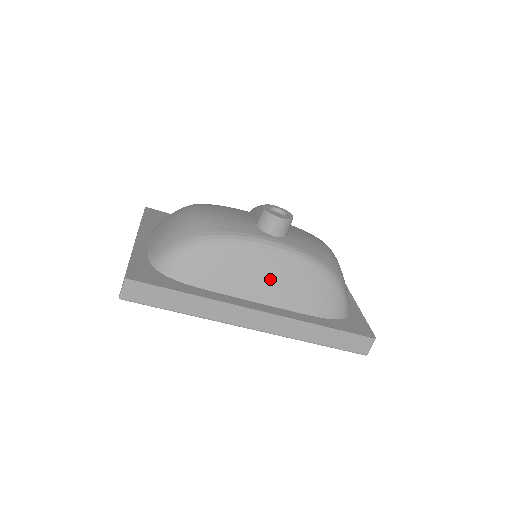
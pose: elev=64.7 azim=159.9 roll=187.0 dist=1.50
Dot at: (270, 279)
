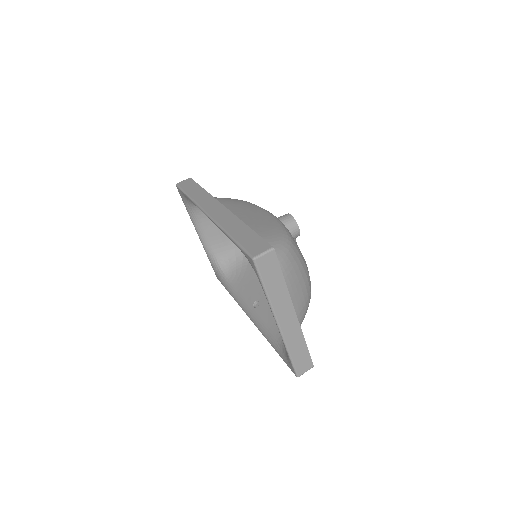
Dot at: (248, 214)
